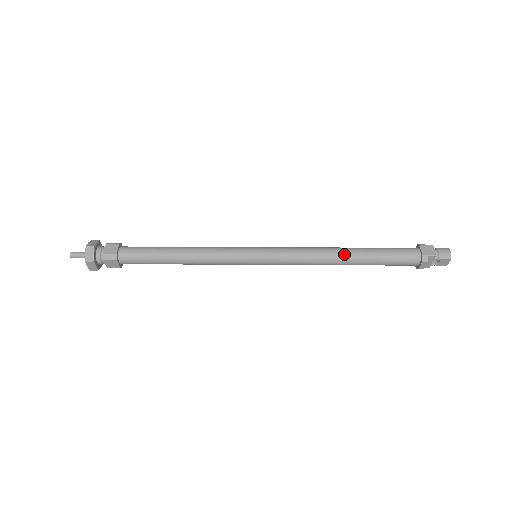
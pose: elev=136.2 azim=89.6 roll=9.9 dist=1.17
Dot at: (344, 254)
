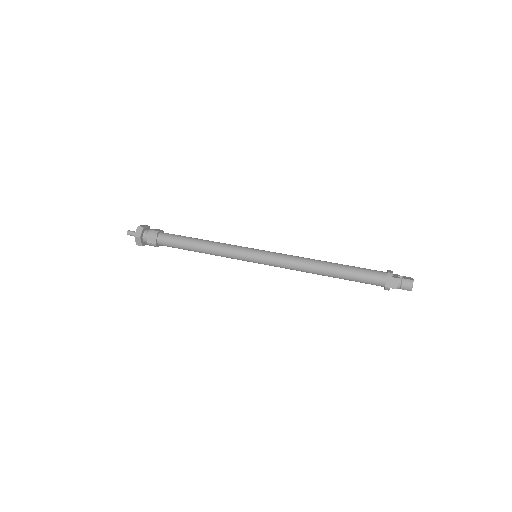
Dot at: (322, 272)
